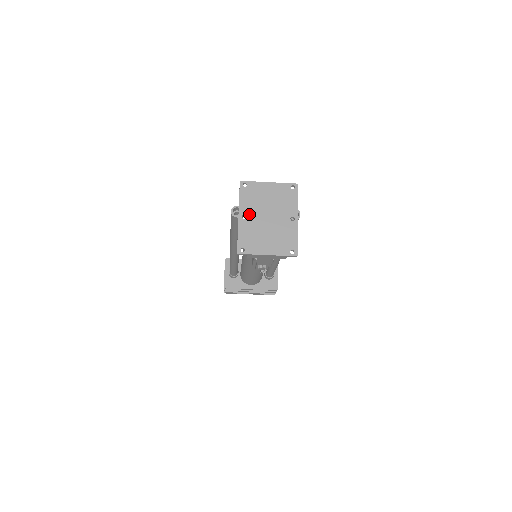
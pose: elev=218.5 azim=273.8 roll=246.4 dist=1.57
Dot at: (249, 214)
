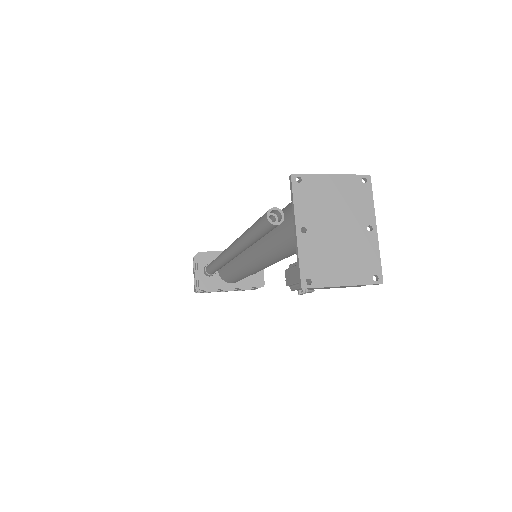
Dot at: (310, 225)
